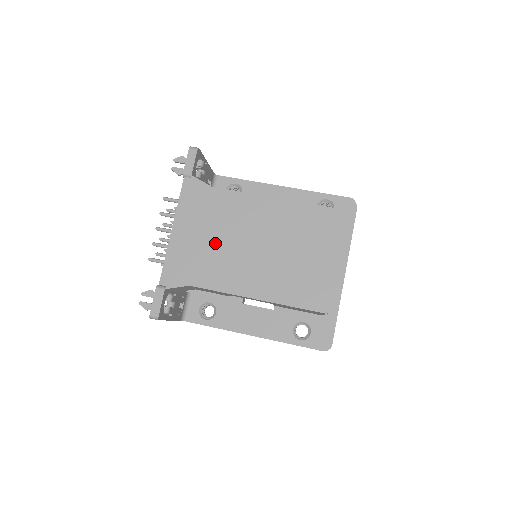
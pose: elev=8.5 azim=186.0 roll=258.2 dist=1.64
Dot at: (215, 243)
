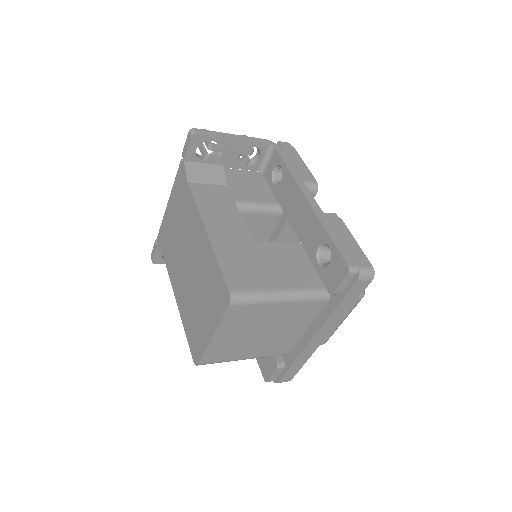
Dot at: (177, 236)
